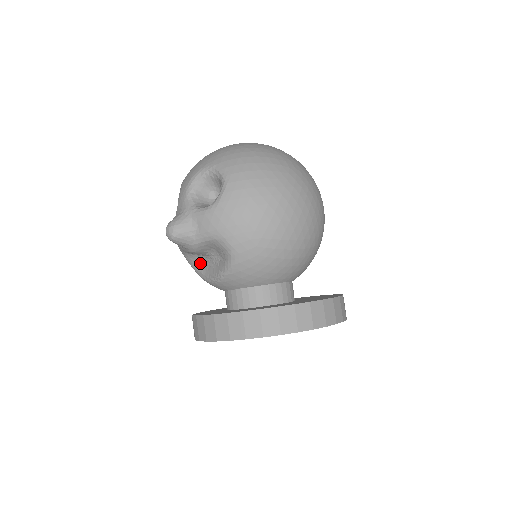
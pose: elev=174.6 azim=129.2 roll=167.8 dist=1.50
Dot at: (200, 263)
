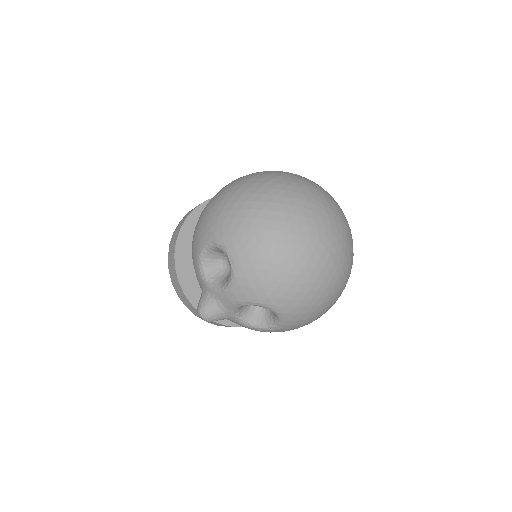
Dot at: occluded
